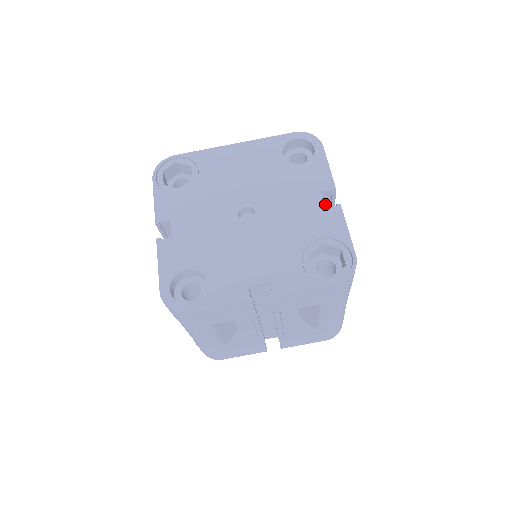
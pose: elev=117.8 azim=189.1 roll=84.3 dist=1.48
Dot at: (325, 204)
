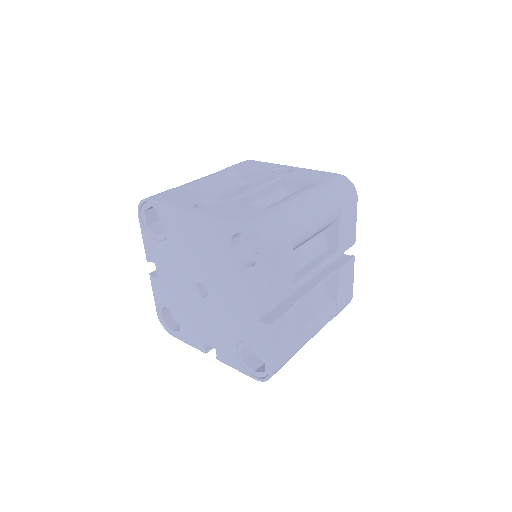
Dot at: occluded
